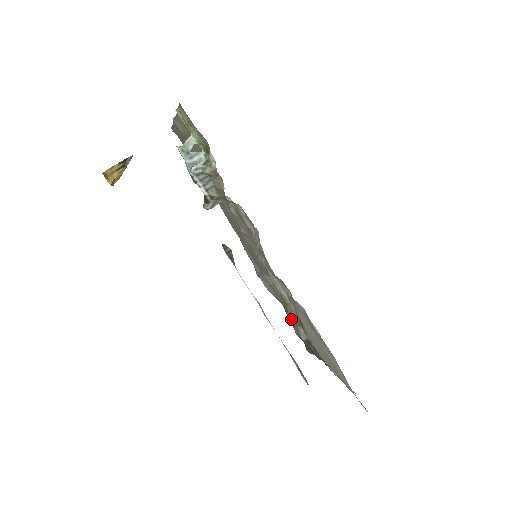
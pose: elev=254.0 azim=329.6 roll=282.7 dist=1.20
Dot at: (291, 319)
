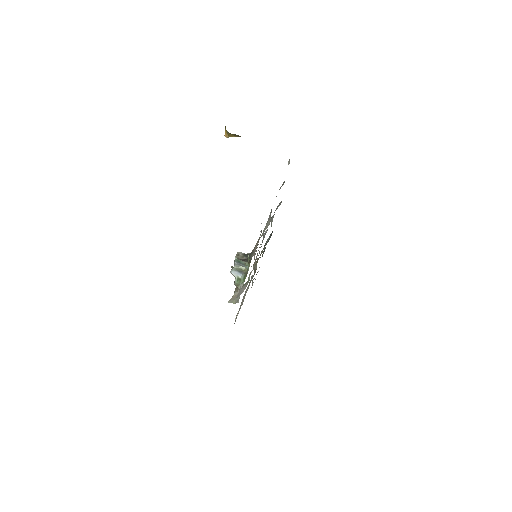
Dot at: occluded
